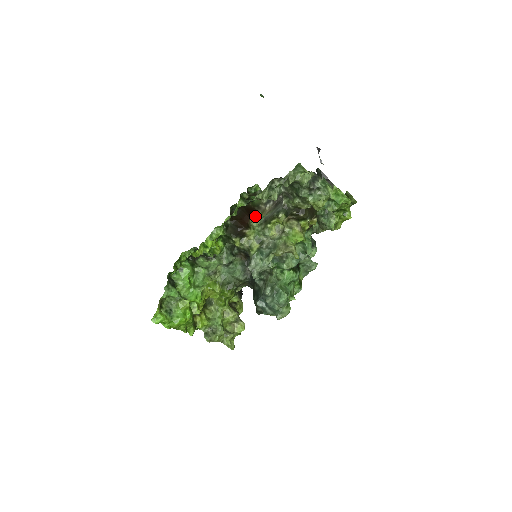
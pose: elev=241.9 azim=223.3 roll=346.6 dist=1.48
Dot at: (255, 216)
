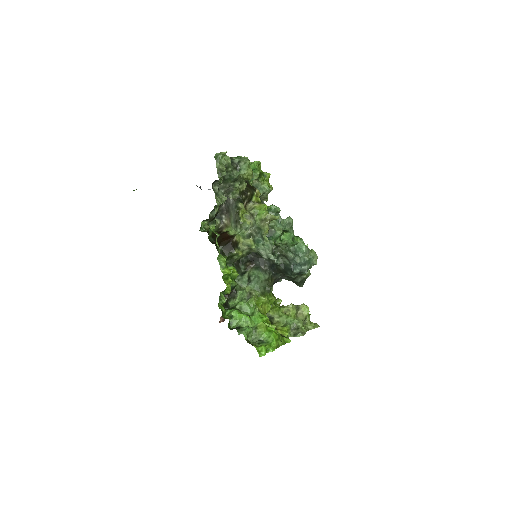
Dot at: occluded
